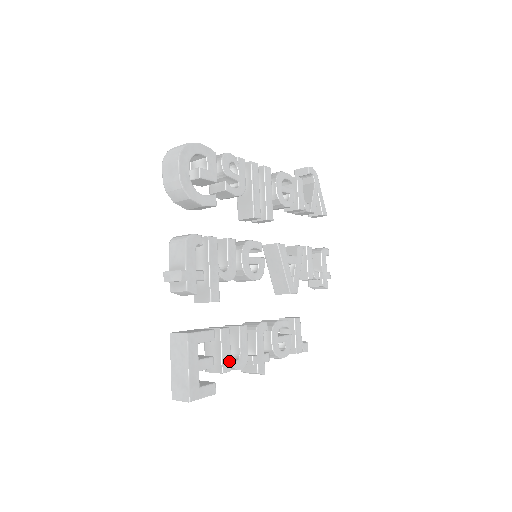
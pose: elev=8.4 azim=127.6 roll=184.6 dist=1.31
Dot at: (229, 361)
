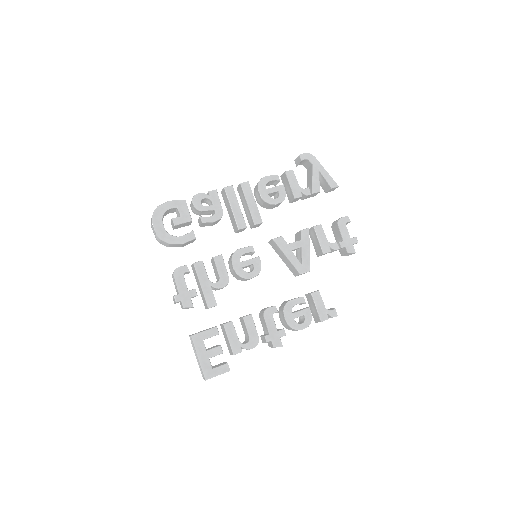
Dot at: (238, 345)
